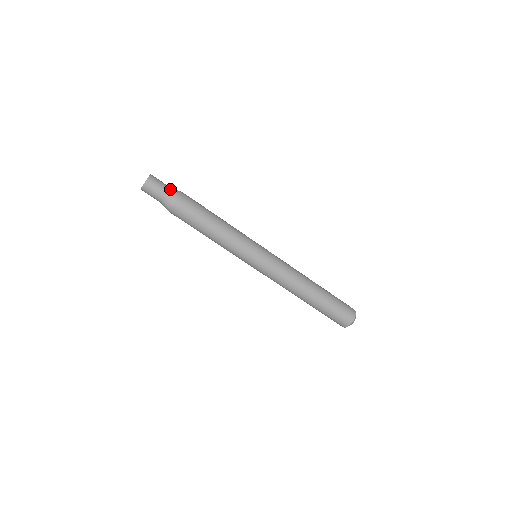
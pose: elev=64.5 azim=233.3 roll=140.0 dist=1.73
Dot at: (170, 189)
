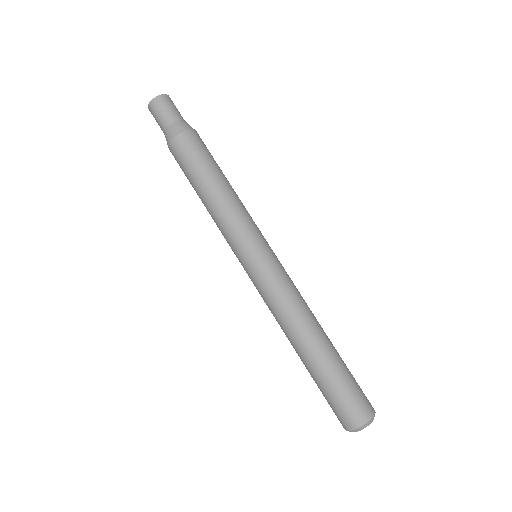
Dot at: occluded
